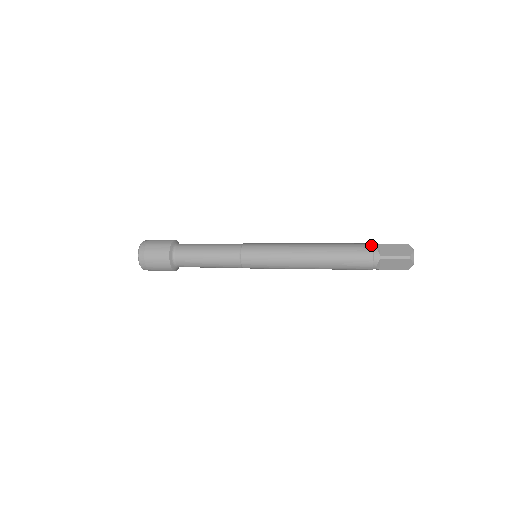
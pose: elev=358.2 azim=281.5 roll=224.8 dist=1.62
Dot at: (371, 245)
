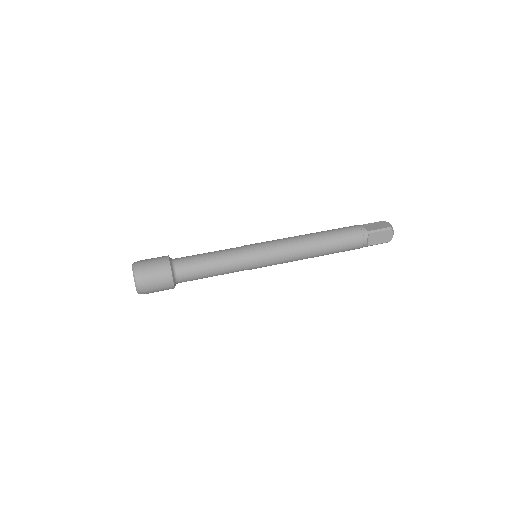
Dot at: (356, 225)
